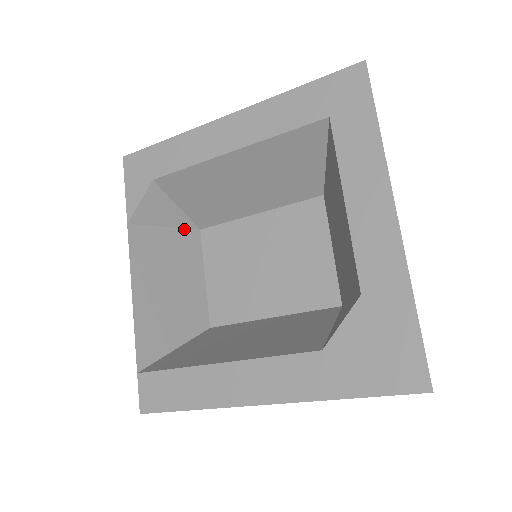
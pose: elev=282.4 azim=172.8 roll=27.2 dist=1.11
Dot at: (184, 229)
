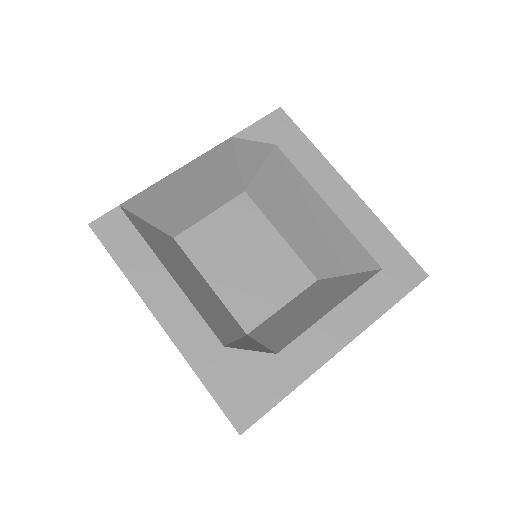
Dot at: (241, 179)
